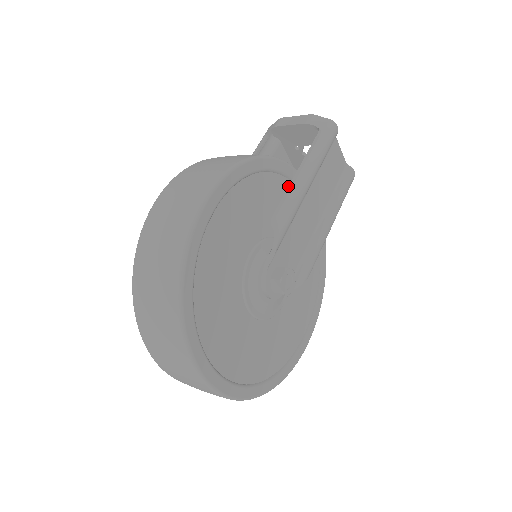
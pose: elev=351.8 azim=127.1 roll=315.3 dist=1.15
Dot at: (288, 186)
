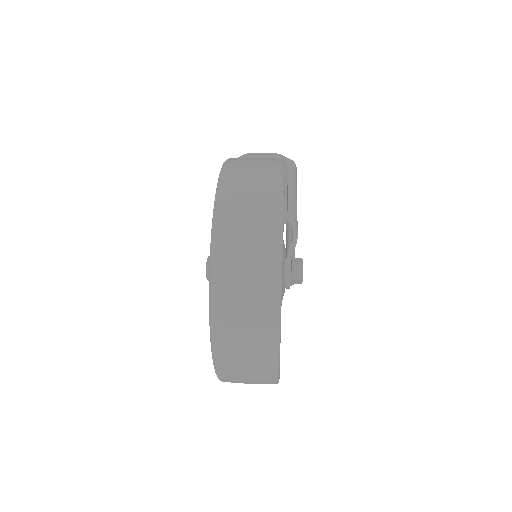
Dot at: occluded
